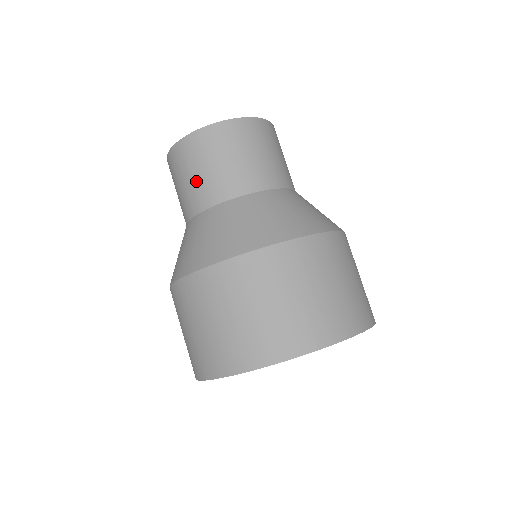
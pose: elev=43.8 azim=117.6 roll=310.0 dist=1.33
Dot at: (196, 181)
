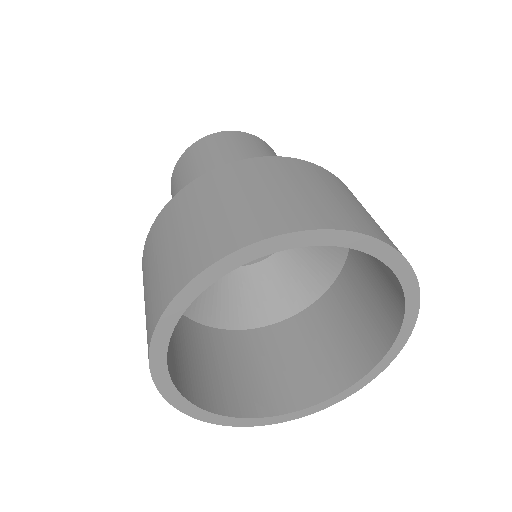
Dot at: (208, 159)
